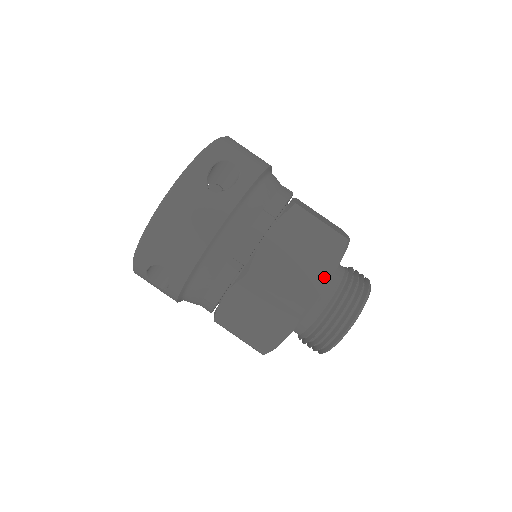
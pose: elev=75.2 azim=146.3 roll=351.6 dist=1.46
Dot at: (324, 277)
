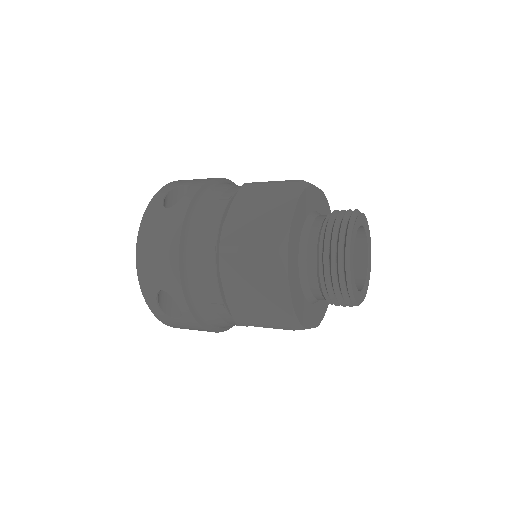
Dot at: (288, 215)
